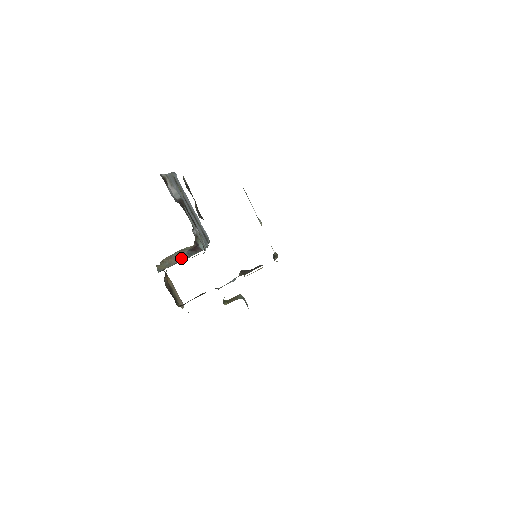
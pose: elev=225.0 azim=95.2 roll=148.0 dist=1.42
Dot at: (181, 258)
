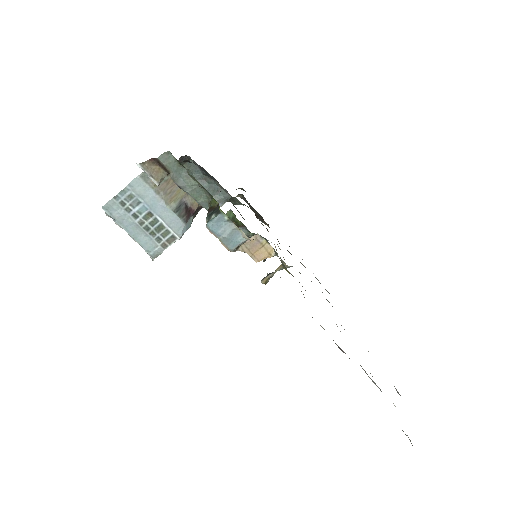
Dot at: (172, 197)
